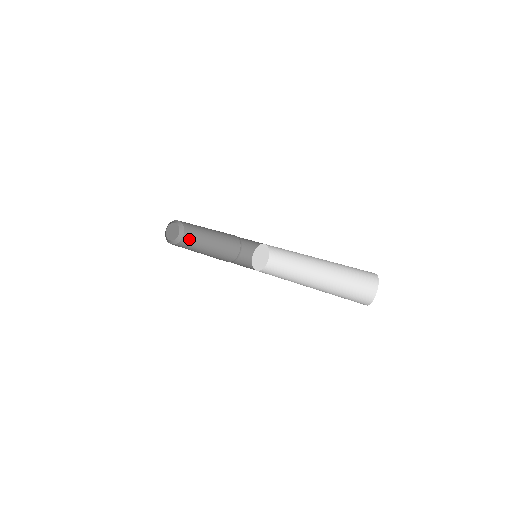
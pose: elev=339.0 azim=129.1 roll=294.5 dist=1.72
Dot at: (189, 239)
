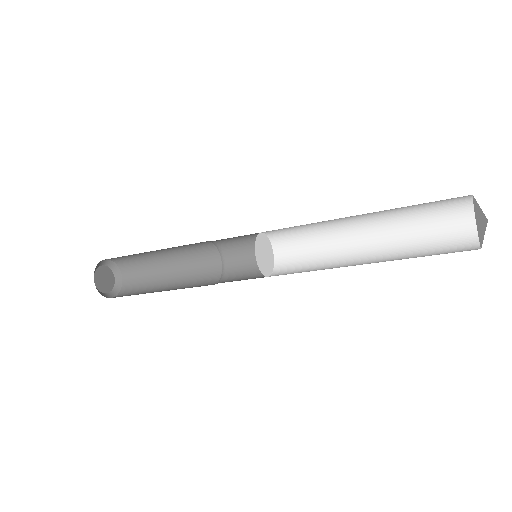
Dot at: (128, 294)
